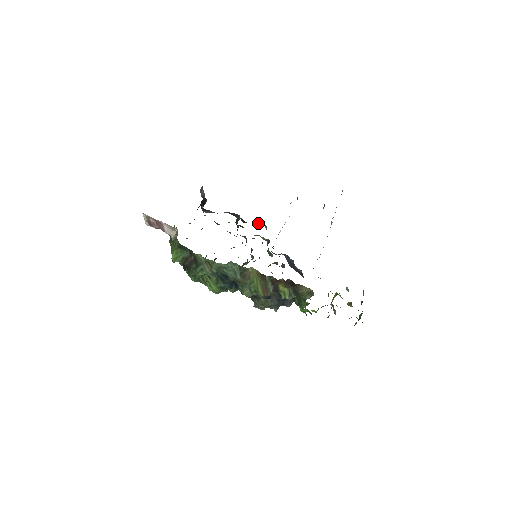
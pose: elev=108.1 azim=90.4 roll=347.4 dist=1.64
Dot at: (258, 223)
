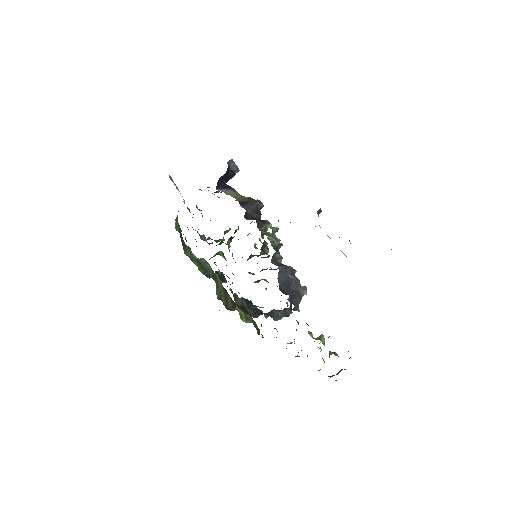
Dot at: (267, 223)
